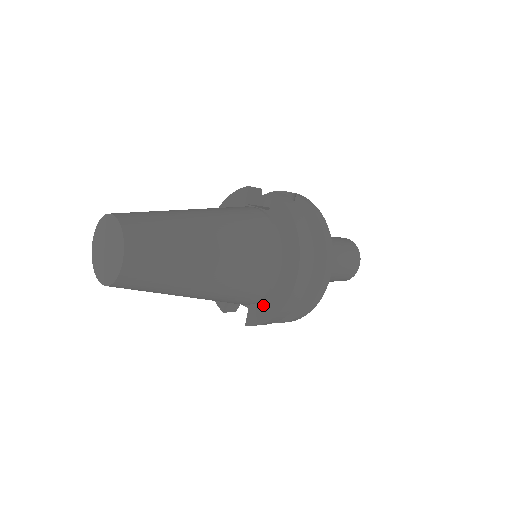
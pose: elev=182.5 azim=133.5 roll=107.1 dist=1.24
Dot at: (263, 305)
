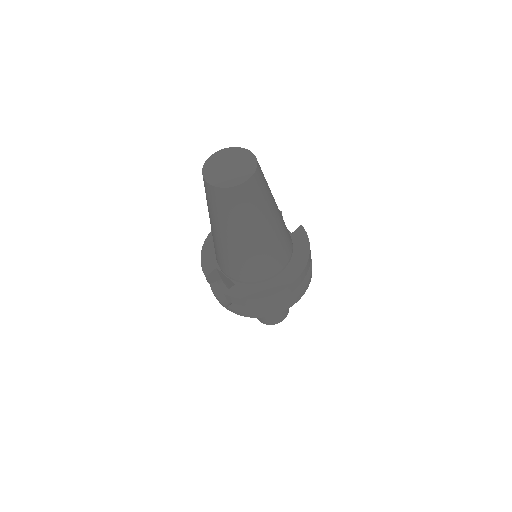
Dot at: (252, 287)
